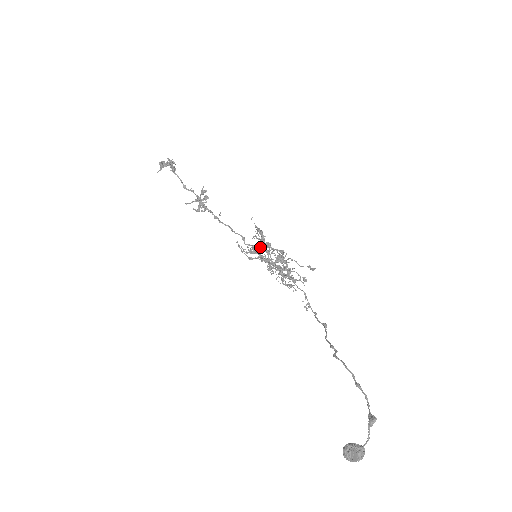
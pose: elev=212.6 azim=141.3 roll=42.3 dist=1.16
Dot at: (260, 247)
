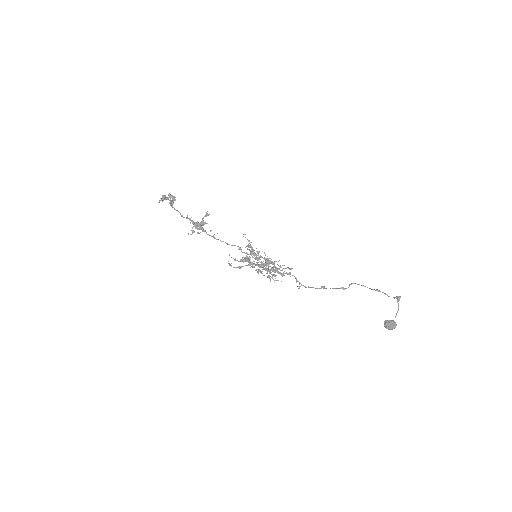
Dot at: (253, 254)
